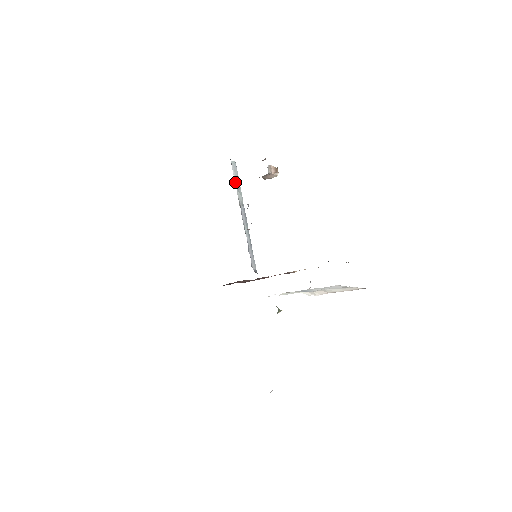
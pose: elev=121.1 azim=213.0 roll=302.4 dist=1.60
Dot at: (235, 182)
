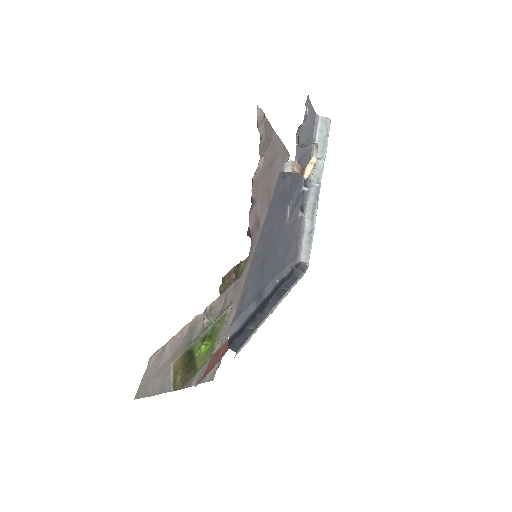
Dot at: occluded
